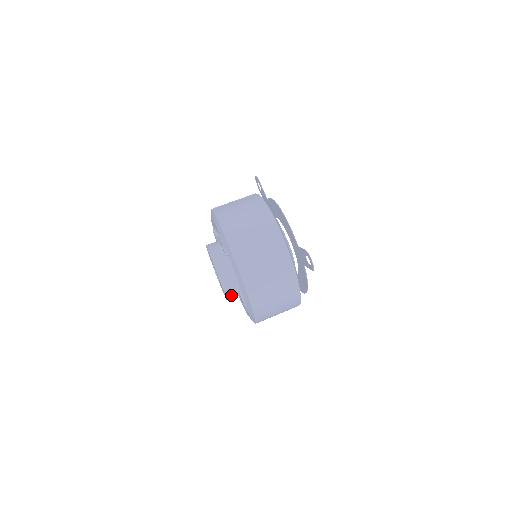
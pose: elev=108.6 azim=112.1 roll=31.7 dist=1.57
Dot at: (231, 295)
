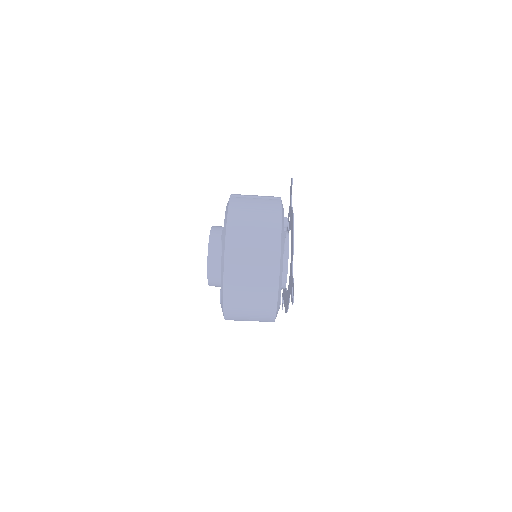
Dot at: (214, 284)
